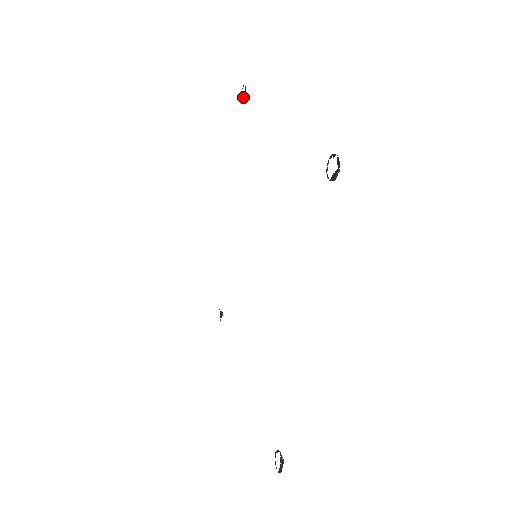
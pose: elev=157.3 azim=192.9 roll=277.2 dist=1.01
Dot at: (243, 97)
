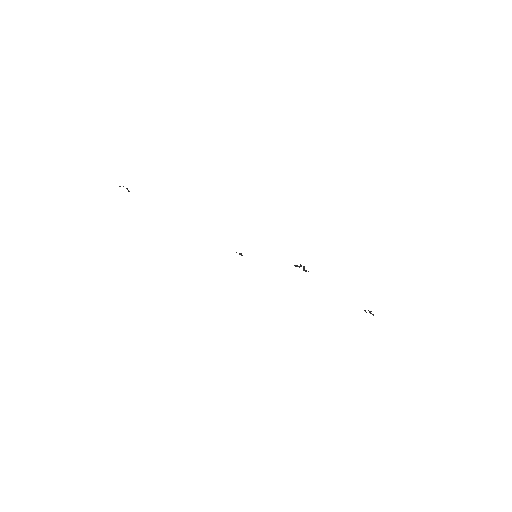
Dot at: occluded
